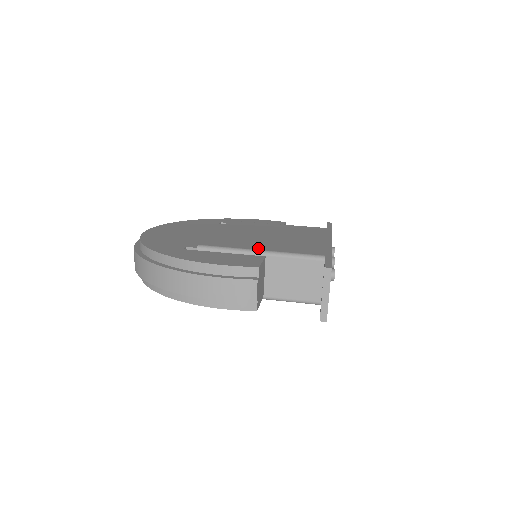
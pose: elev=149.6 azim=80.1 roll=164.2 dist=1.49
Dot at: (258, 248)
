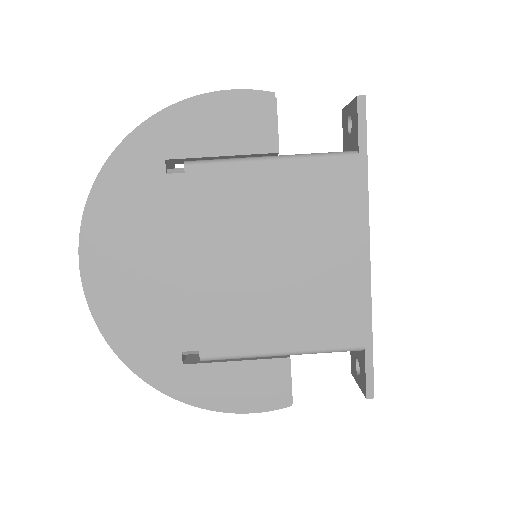
Dot at: (278, 346)
